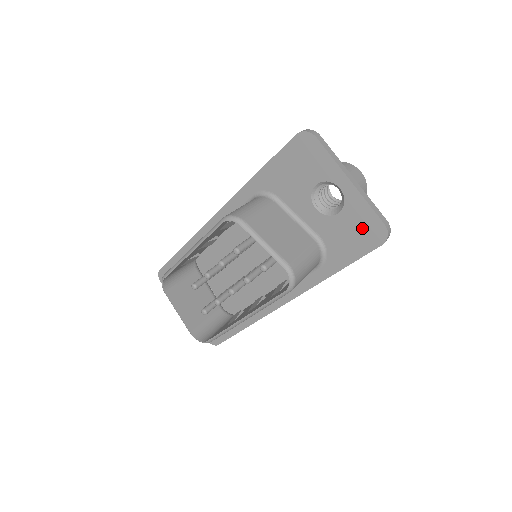
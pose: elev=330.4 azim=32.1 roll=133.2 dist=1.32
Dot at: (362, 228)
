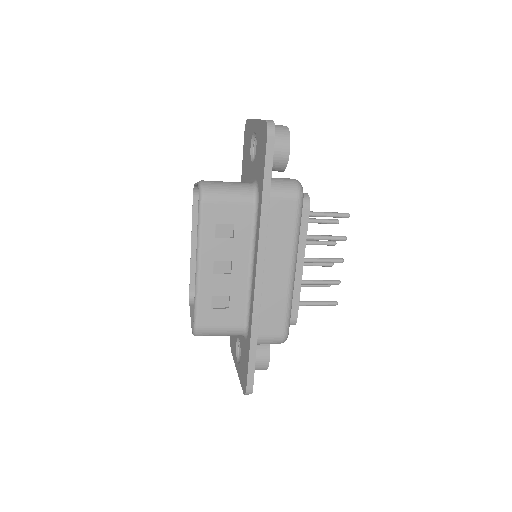
Dot at: (262, 140)
